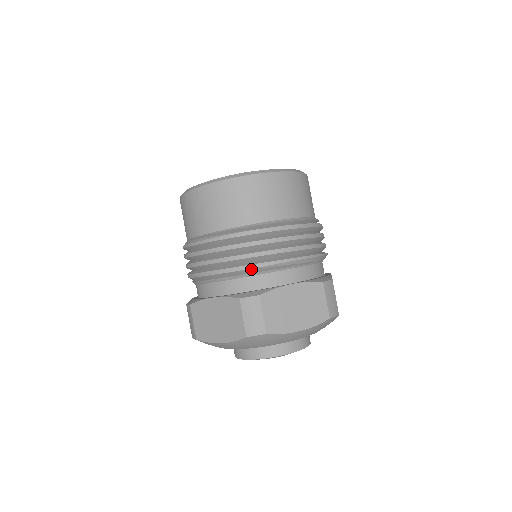
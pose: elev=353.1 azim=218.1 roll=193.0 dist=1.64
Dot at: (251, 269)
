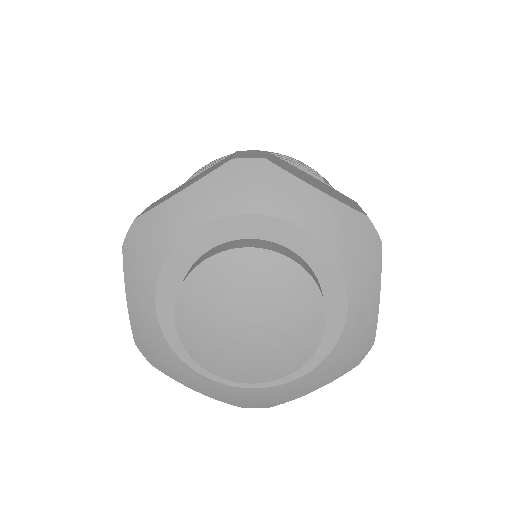
Dot at: occluded
